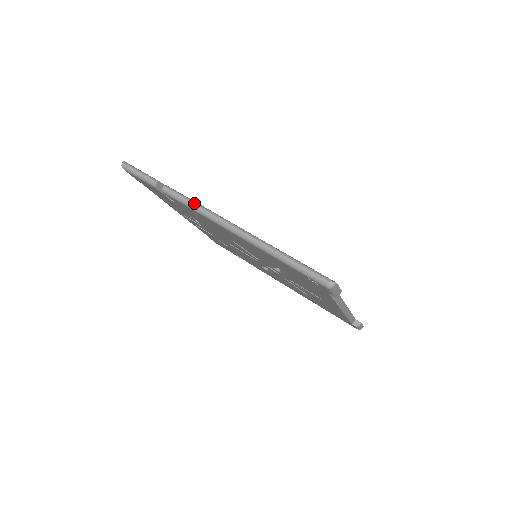
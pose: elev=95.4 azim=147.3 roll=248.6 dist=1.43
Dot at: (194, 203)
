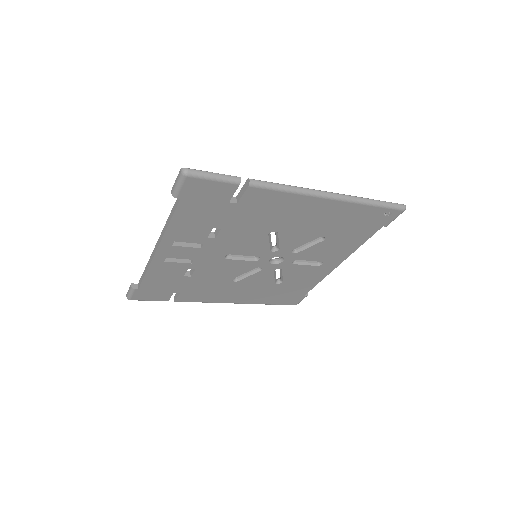
Dot at: (288, 185)
